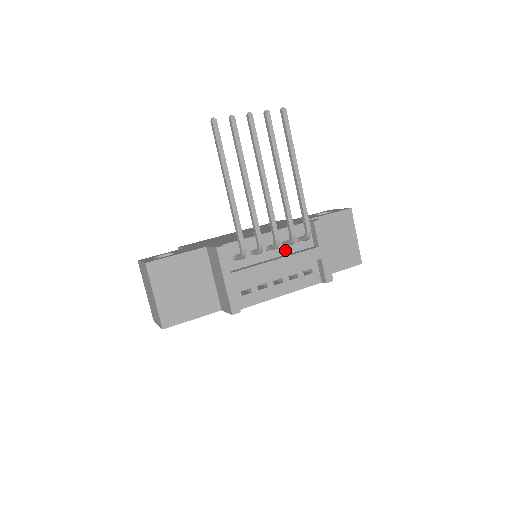
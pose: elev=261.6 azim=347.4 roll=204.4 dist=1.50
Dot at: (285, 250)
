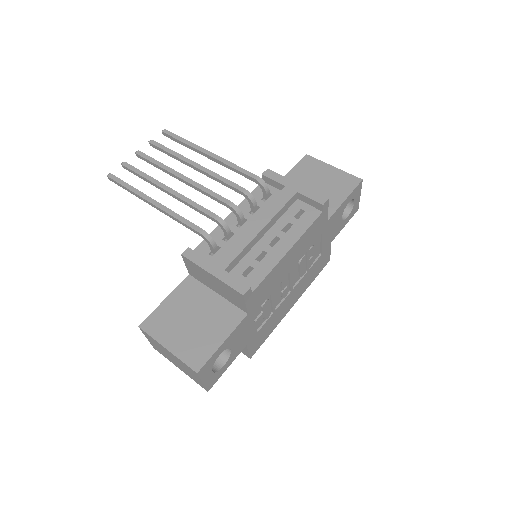
Dot at: occluded
